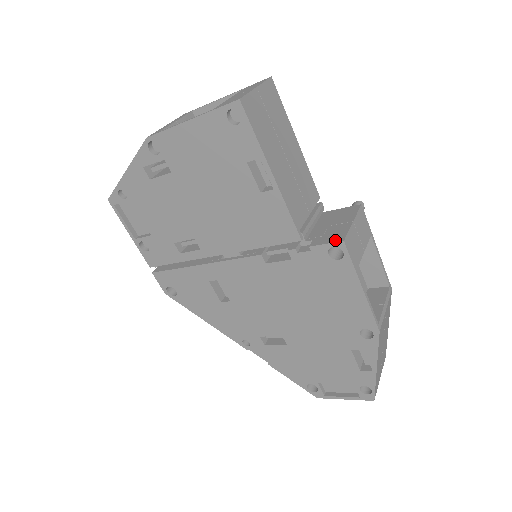
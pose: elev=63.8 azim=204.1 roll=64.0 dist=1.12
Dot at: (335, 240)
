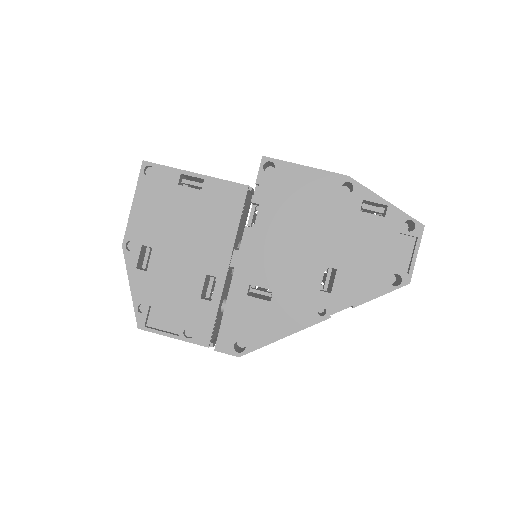
Dot at: (260, 164)
